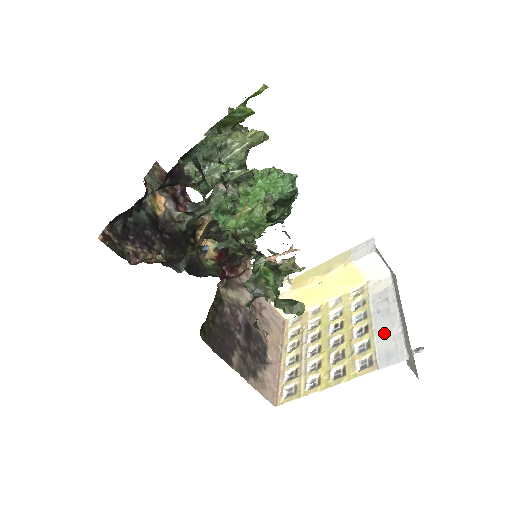
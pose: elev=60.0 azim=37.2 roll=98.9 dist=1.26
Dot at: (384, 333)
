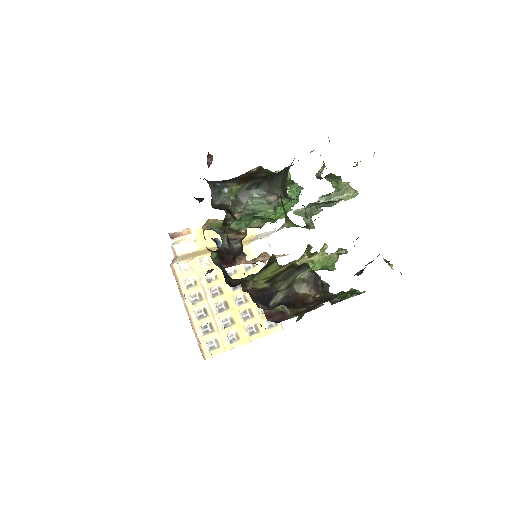
Dot at: occluded
